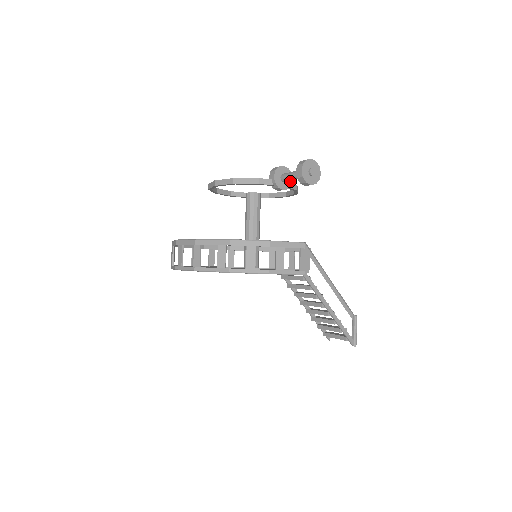
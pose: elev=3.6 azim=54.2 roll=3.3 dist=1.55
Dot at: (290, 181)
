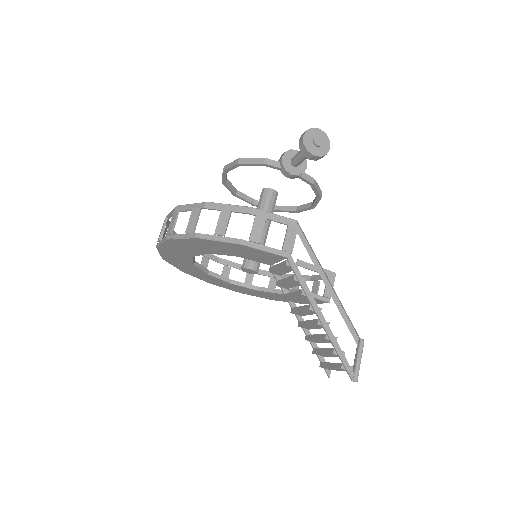
Dot at: (303, 168)
